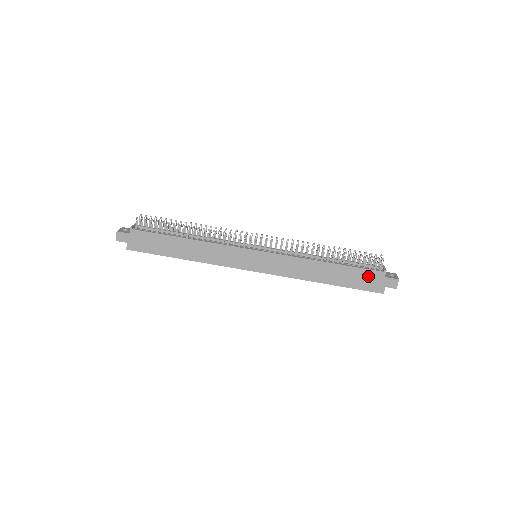
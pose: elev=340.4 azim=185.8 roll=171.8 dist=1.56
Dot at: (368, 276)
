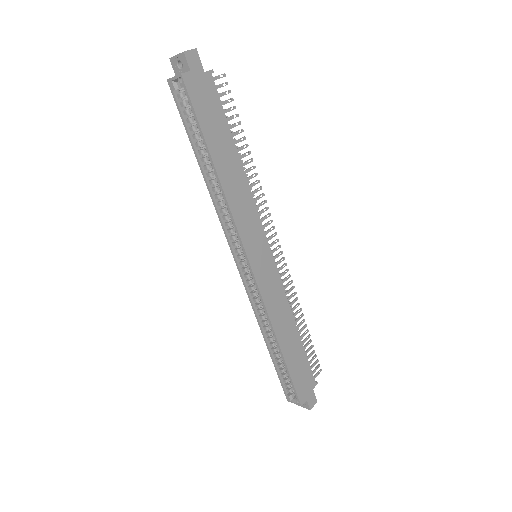
Dot at: (306, 376)
